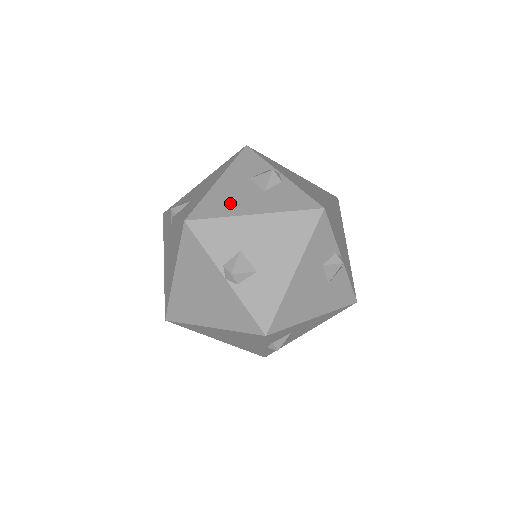
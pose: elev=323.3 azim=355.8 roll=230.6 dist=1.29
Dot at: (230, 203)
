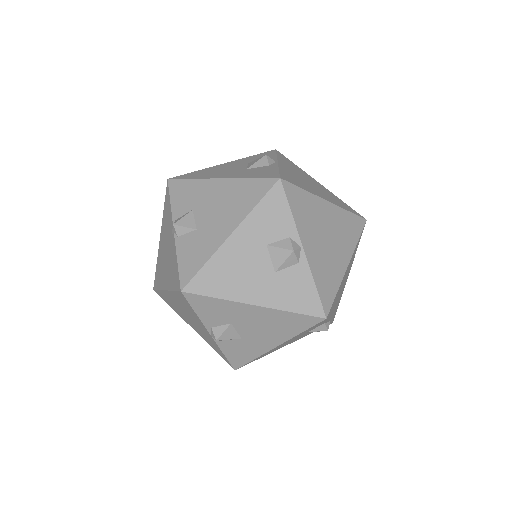
Dot at: (234, 280)
